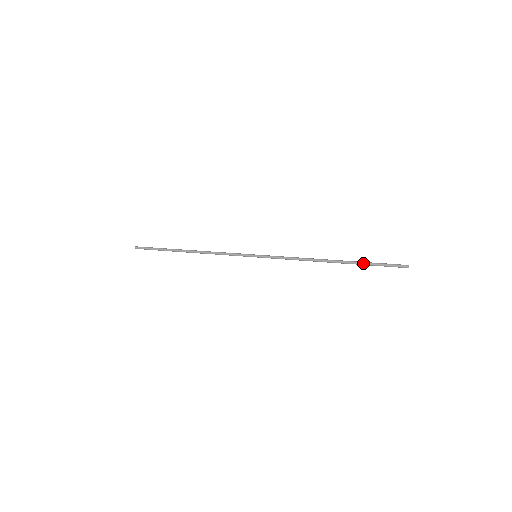
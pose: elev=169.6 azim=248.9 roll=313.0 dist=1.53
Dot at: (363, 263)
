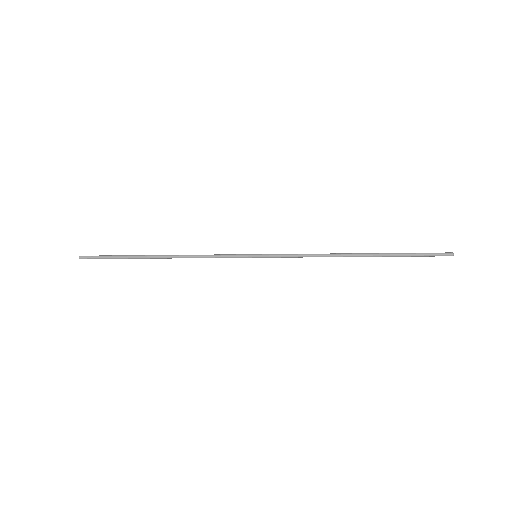
Dot at: (397, 254)
